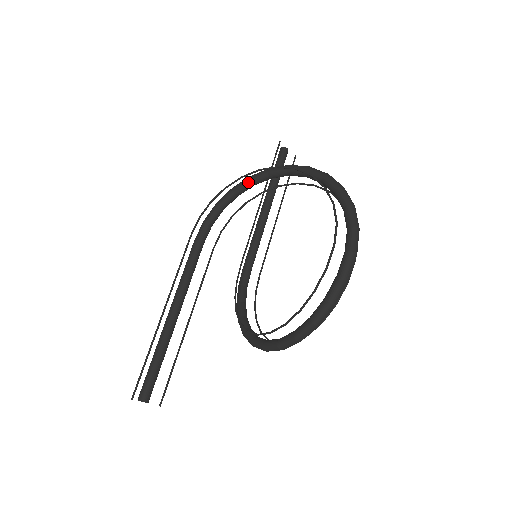
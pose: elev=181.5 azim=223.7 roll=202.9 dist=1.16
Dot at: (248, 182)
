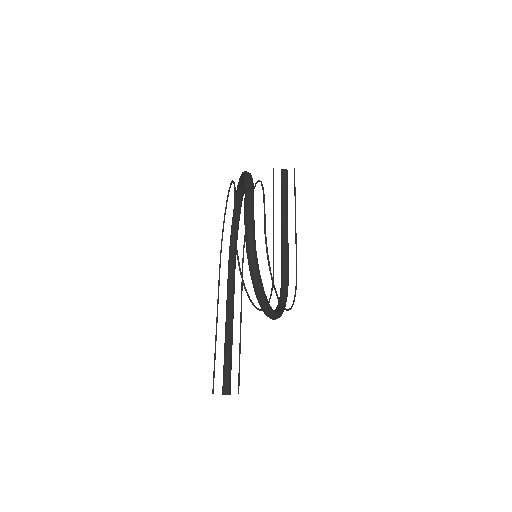
Dot at: occluded
